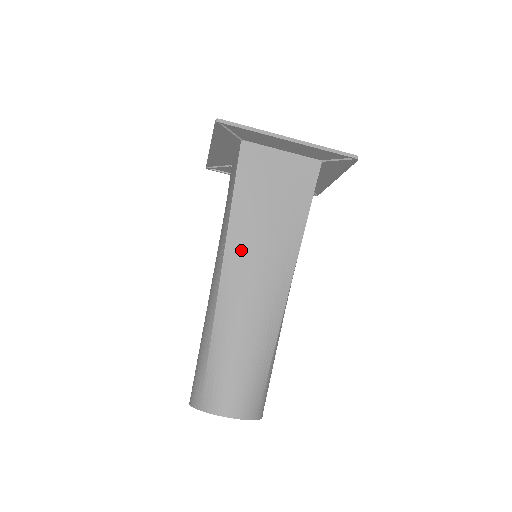
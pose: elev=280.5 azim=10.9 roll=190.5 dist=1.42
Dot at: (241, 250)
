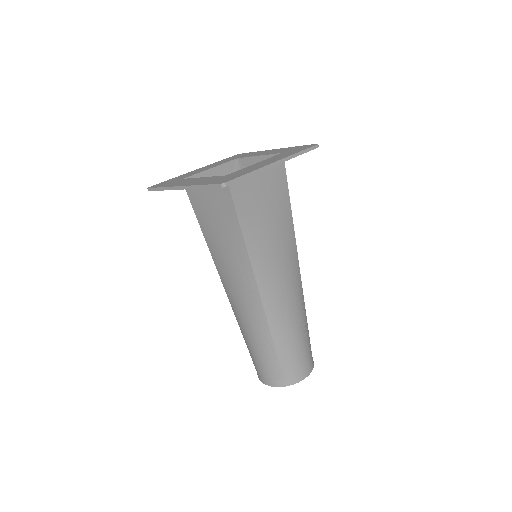
Dot at: (267, 270)
